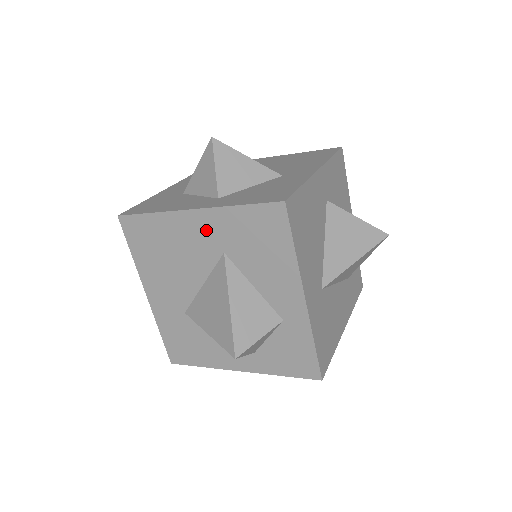
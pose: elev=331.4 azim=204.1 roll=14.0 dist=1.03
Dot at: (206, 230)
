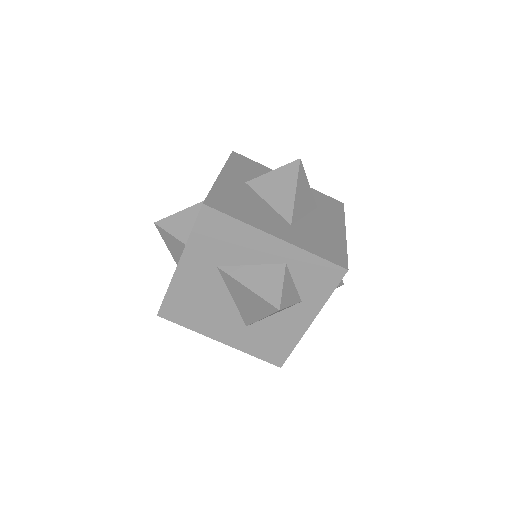
Dot at: (196, 266)
